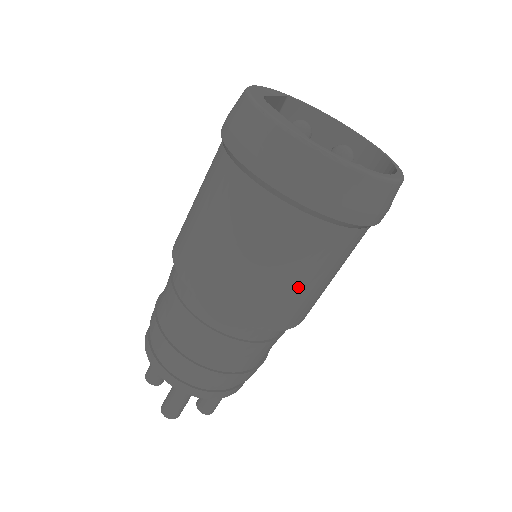
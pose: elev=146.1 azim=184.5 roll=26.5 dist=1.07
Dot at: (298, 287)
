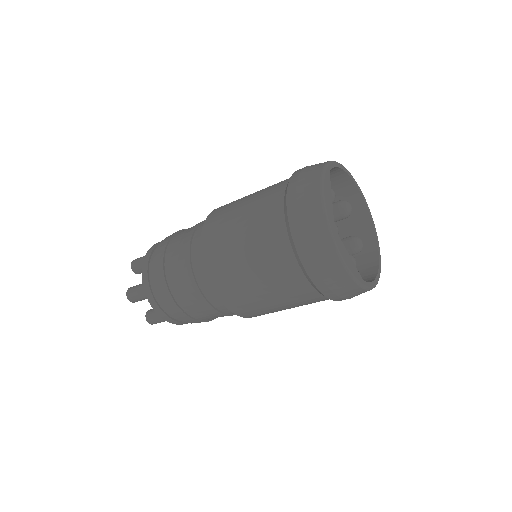
Dot at: occluded
